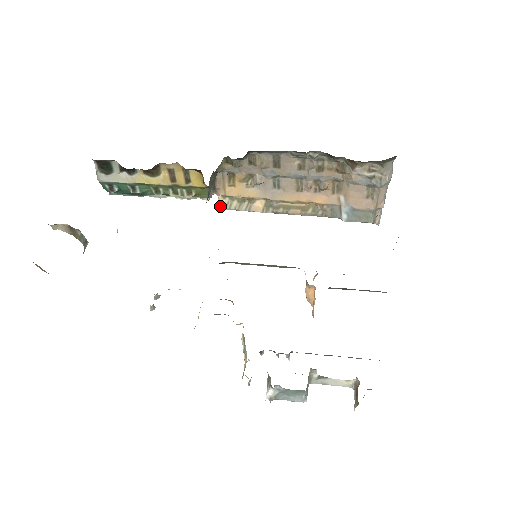
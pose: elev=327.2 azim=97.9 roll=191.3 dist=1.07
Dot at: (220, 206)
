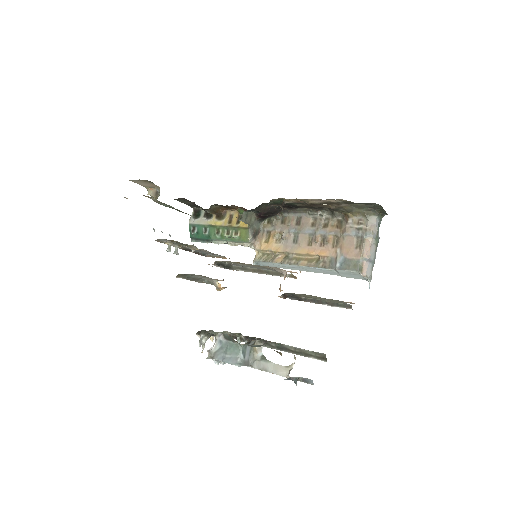
Dot at: (254, 259)
